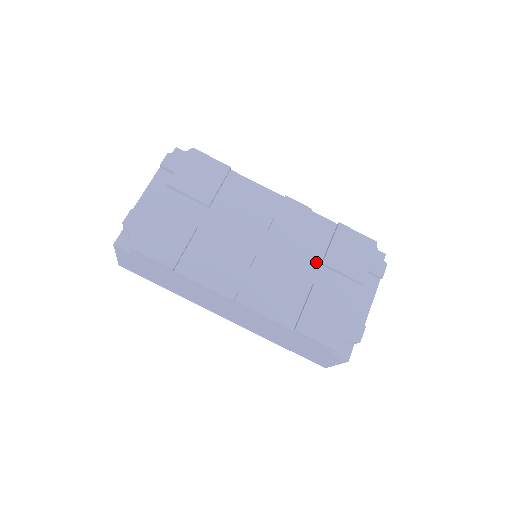
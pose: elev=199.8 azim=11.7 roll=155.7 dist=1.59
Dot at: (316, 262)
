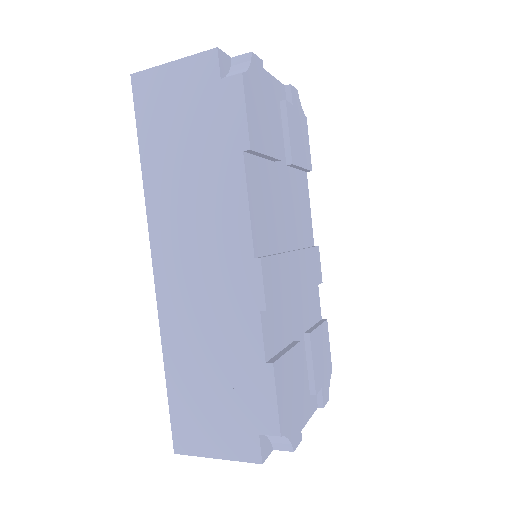
Dot at: (303, 326)
